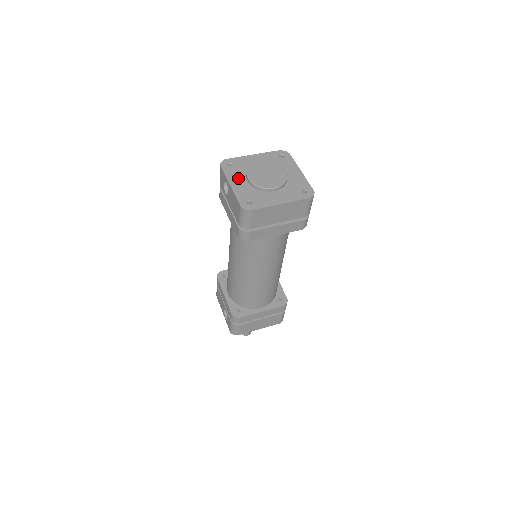
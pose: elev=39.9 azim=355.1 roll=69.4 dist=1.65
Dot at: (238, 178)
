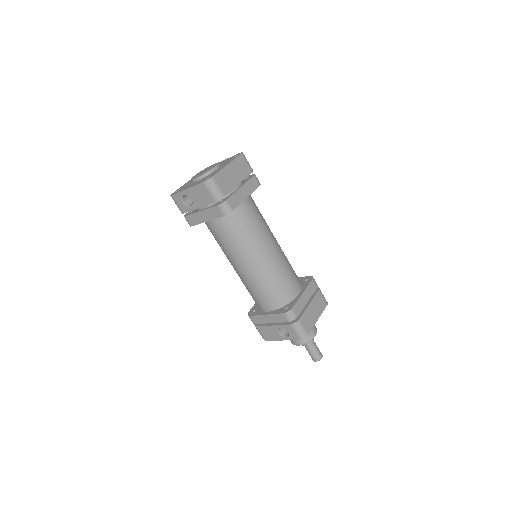
Dot at: (189, 186)
